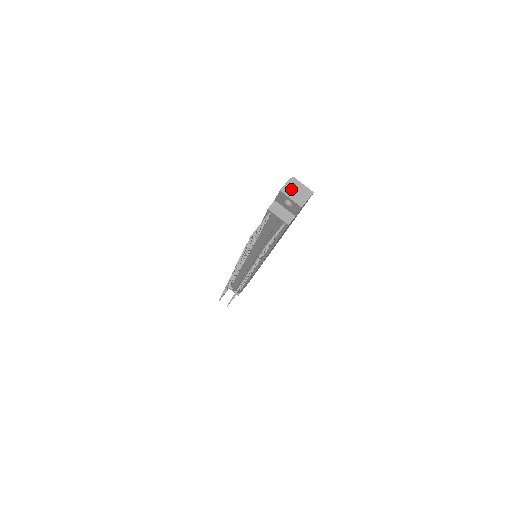
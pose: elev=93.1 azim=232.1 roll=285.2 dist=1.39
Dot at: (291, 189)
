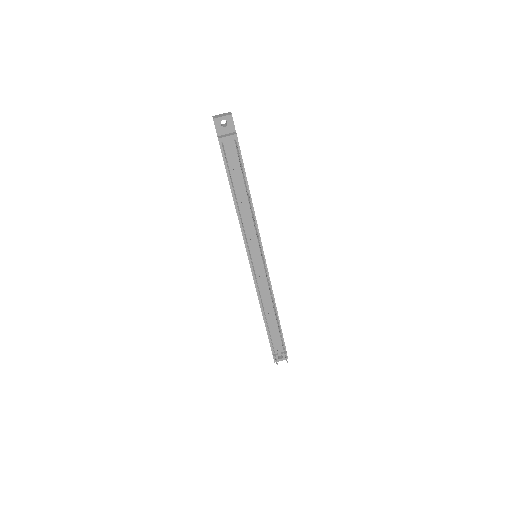
Dot at: (218, 116)
